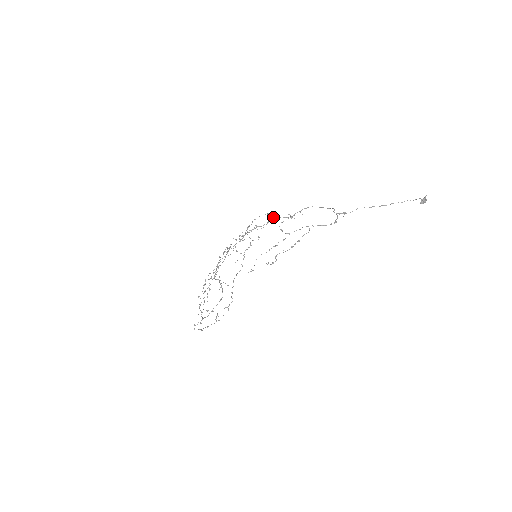
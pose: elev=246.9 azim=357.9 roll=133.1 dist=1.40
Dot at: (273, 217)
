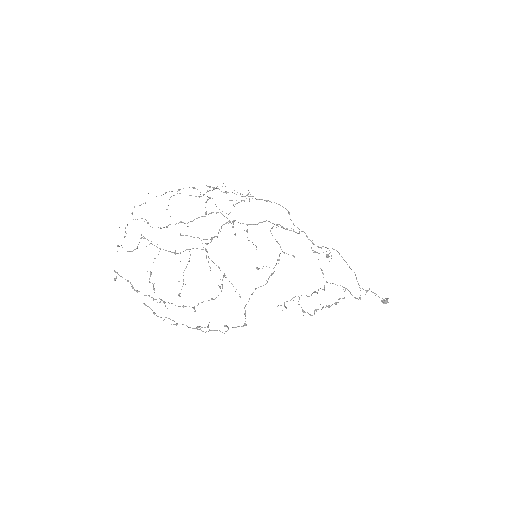
Dot at: occluded
